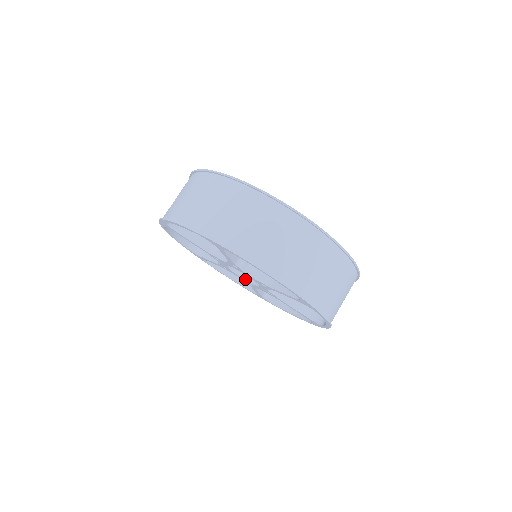
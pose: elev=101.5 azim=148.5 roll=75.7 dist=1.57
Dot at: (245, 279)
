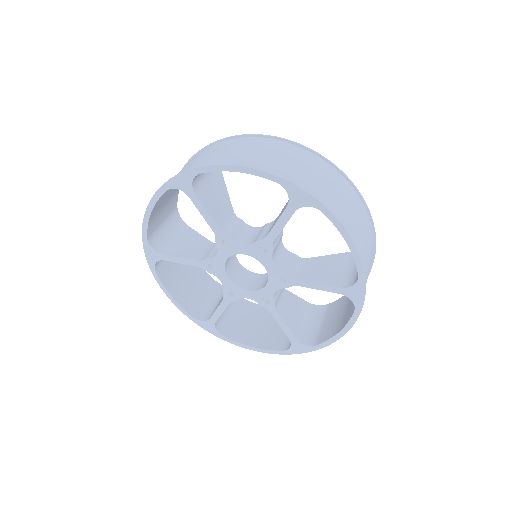
Dot at: (255, 290)
